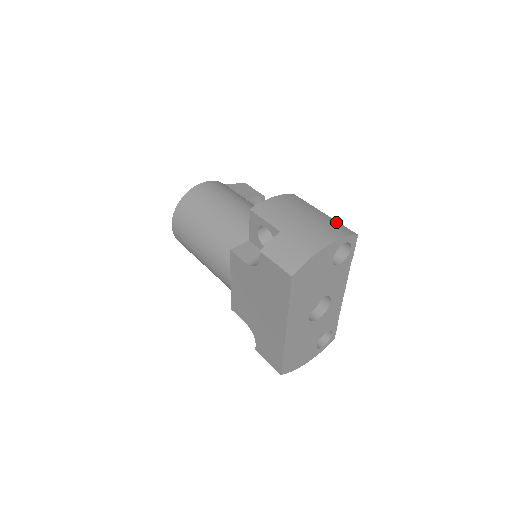
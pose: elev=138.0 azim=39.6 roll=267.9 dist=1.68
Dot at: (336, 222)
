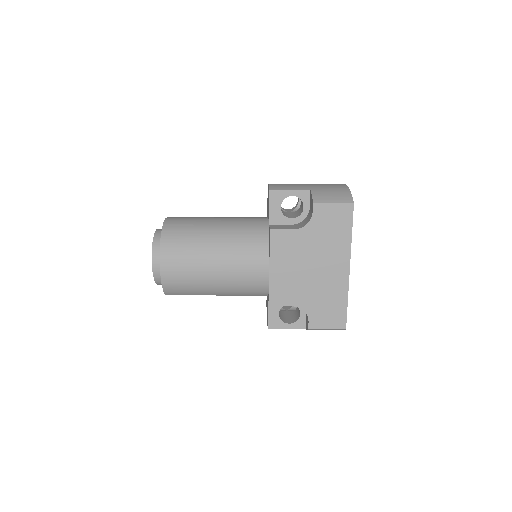
Dot at: occluded
